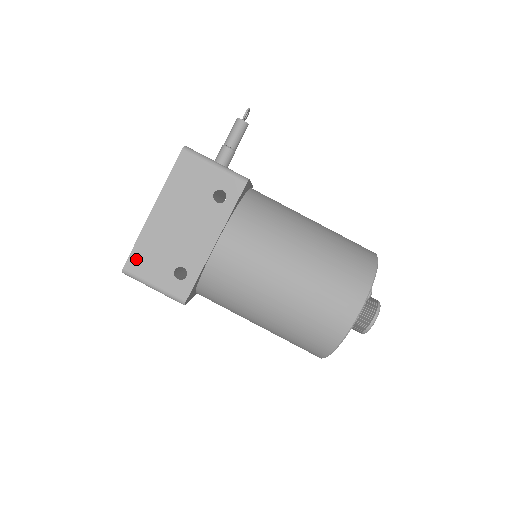
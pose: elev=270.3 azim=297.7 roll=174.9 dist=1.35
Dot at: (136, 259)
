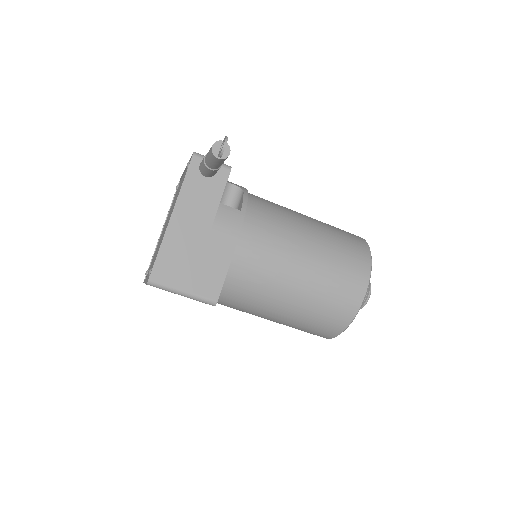
Dot at: occluded
